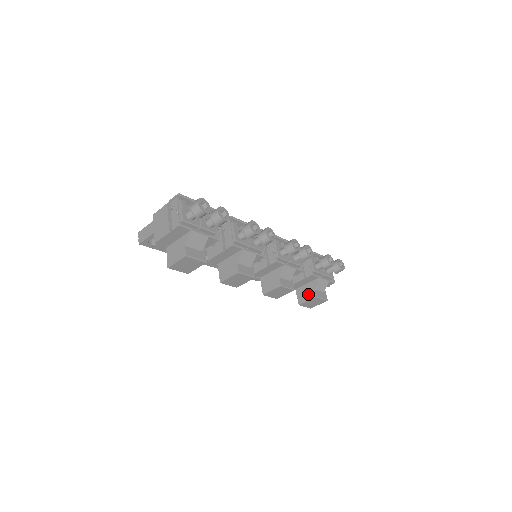
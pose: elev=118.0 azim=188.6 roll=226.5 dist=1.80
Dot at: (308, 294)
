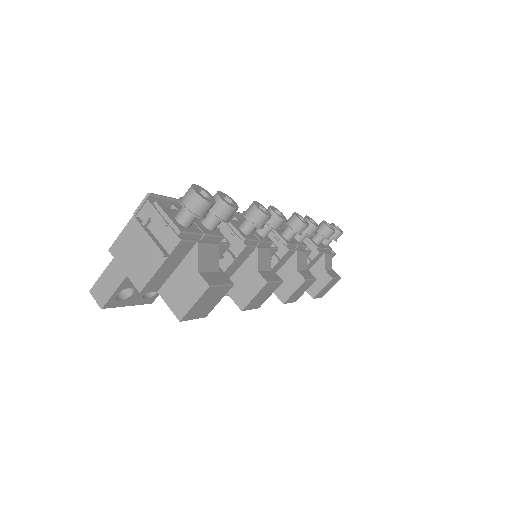
Dot at: (319, 280)
